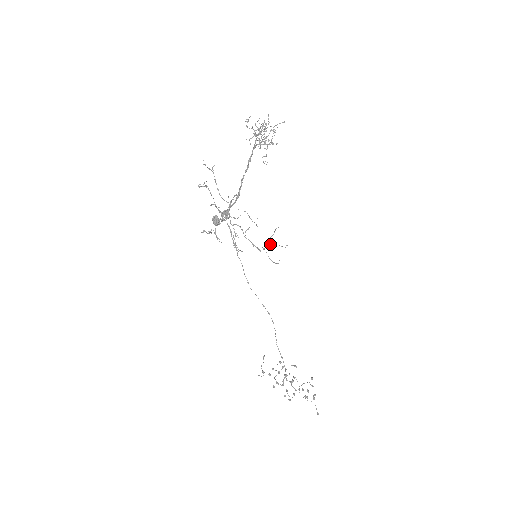
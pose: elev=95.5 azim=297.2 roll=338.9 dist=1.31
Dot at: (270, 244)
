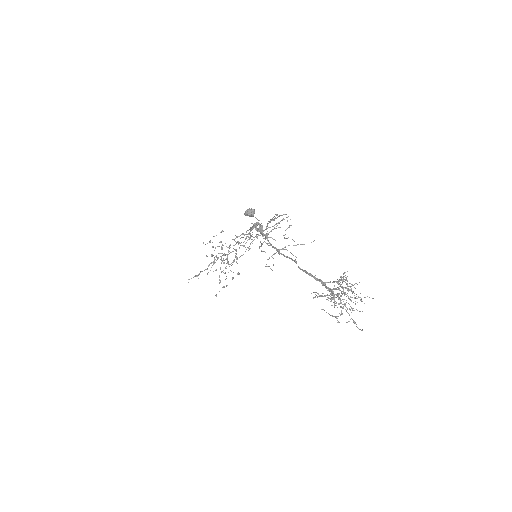
Dot at: (285, 249)
